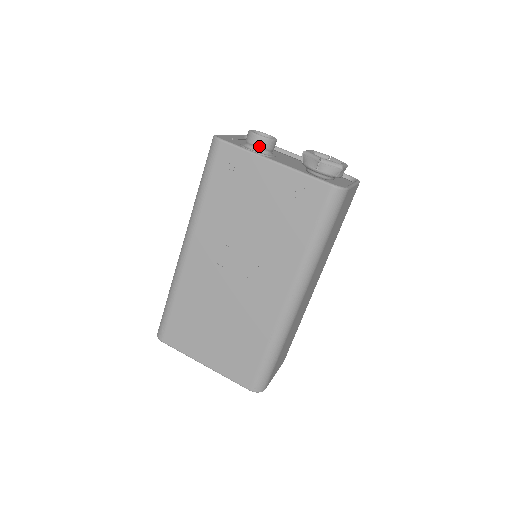
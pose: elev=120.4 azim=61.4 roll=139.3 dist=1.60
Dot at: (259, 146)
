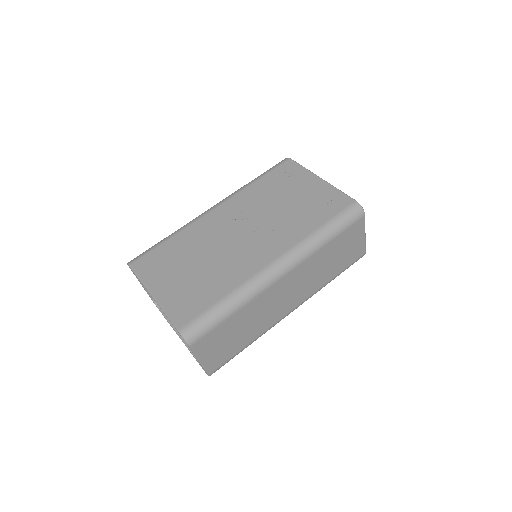
Dot at: occluded
